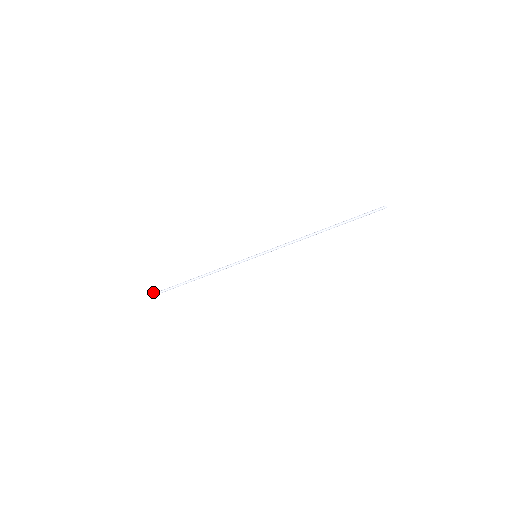
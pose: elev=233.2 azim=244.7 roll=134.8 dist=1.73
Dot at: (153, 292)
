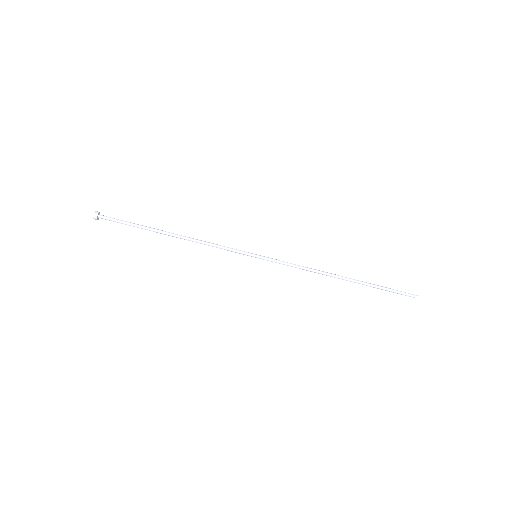
Dot at: (99, 212)
